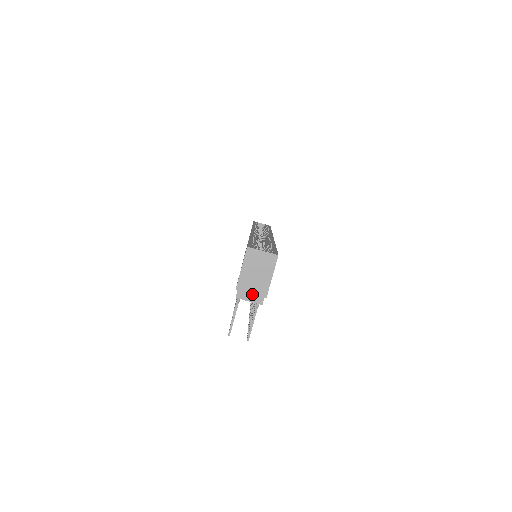
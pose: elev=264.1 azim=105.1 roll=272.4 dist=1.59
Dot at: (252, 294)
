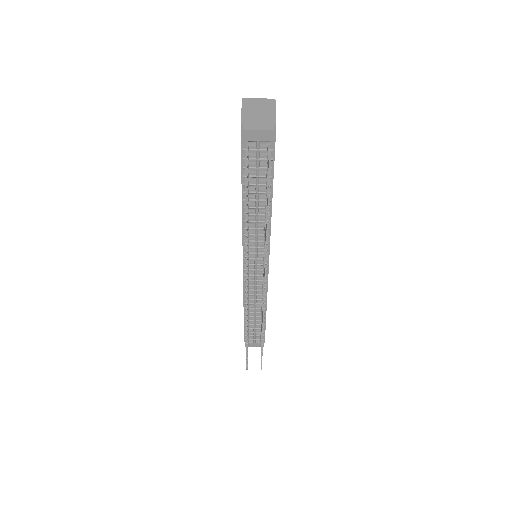
Dot at: (259, 125)
